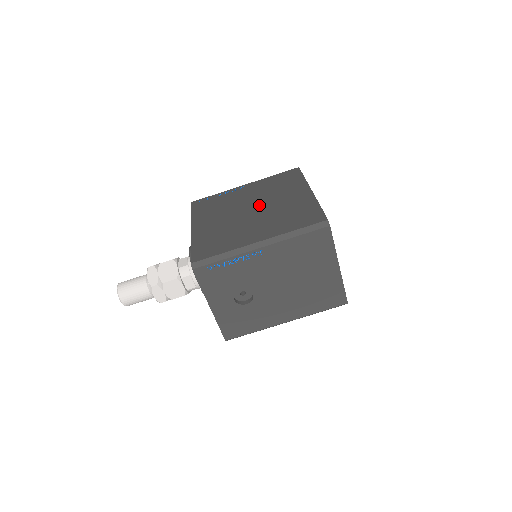
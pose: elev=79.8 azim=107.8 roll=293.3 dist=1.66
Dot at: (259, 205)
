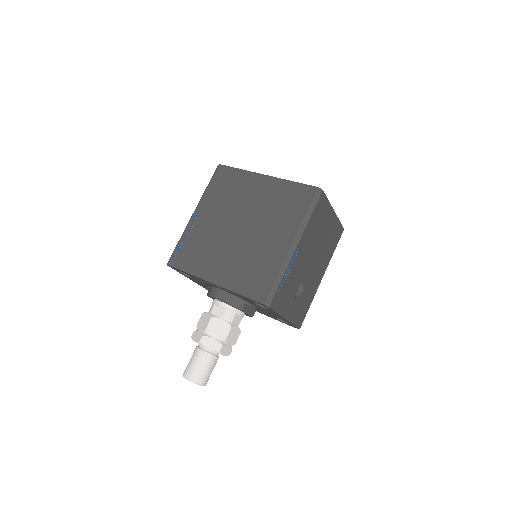
Dot at: (240, 219)
